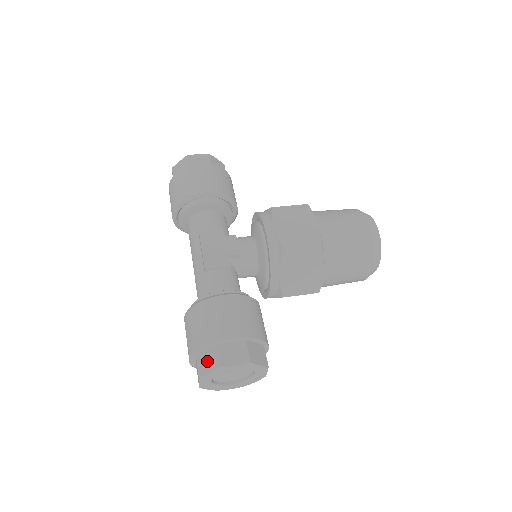
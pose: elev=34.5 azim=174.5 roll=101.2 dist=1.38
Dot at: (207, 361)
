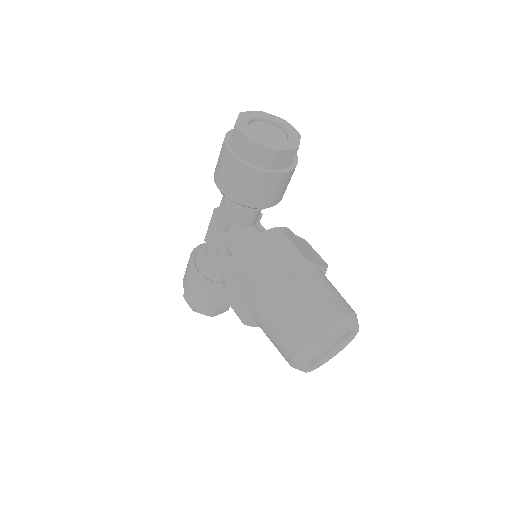
Dot at: occluded
